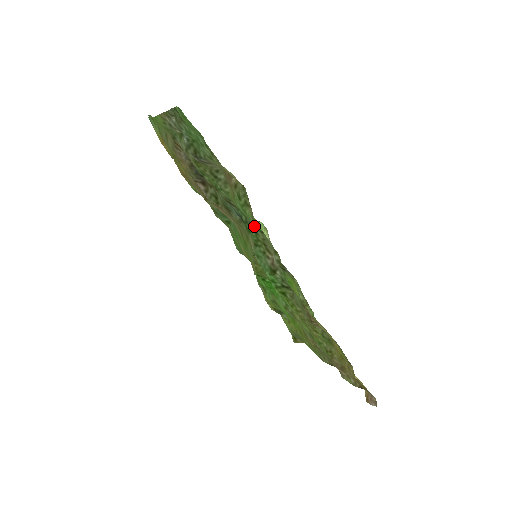
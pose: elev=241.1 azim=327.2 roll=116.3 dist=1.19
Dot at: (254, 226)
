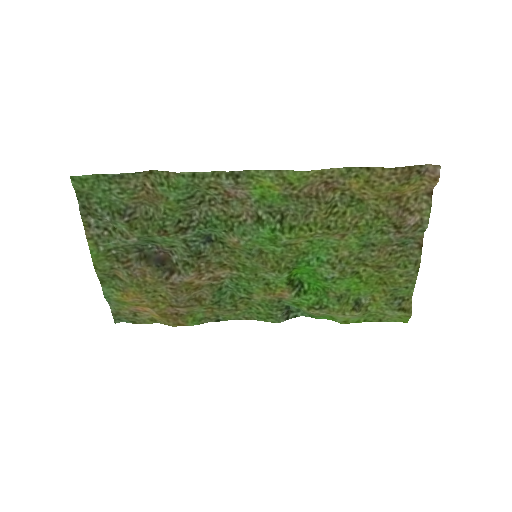
Dot at: (208, 214)
